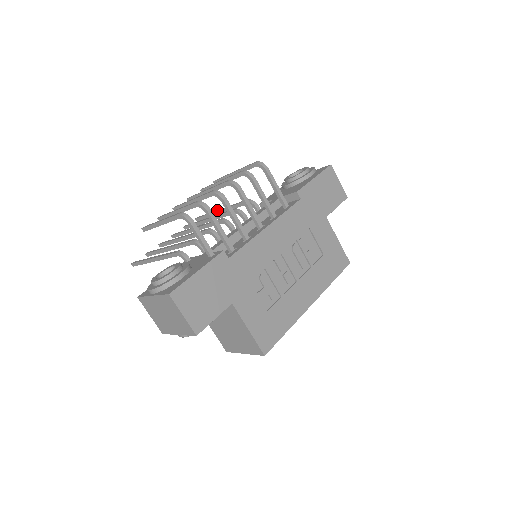
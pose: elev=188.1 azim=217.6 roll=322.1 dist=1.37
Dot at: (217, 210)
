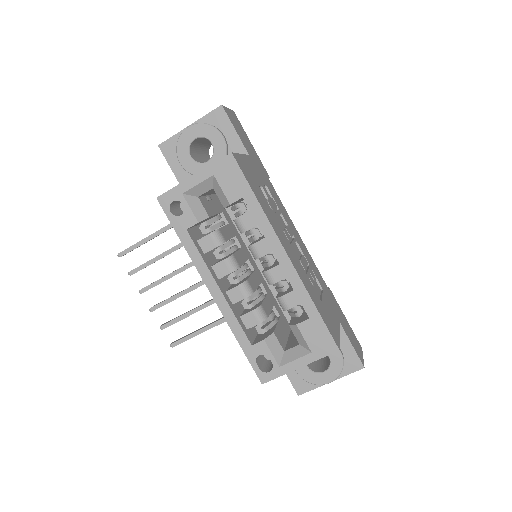
Dot at: (215, 323)
